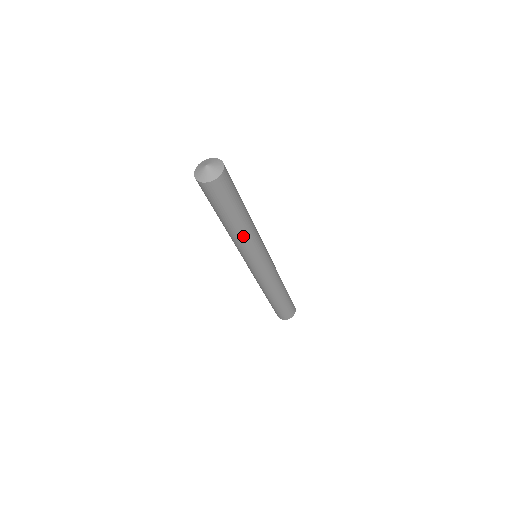
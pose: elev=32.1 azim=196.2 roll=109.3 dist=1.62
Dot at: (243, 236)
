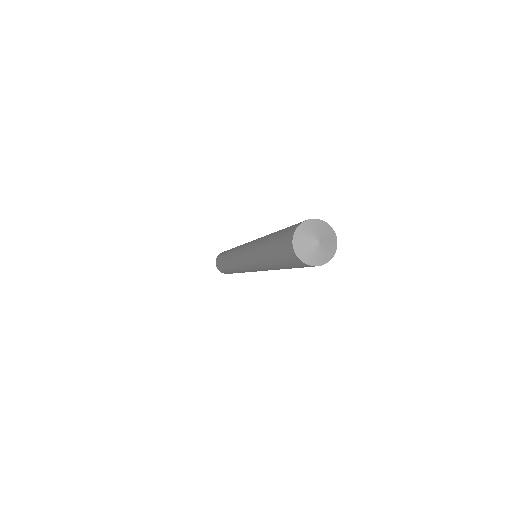
Dot at: occluded
